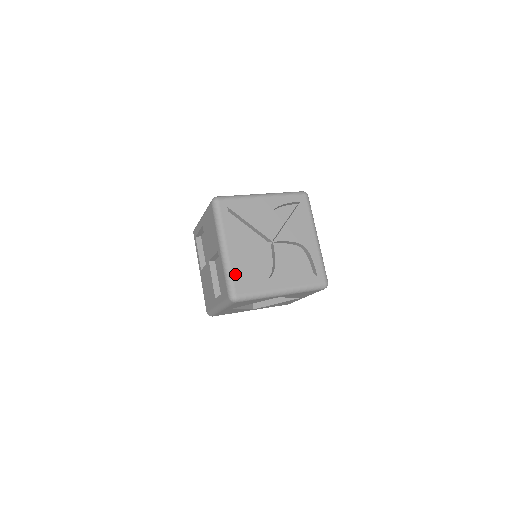
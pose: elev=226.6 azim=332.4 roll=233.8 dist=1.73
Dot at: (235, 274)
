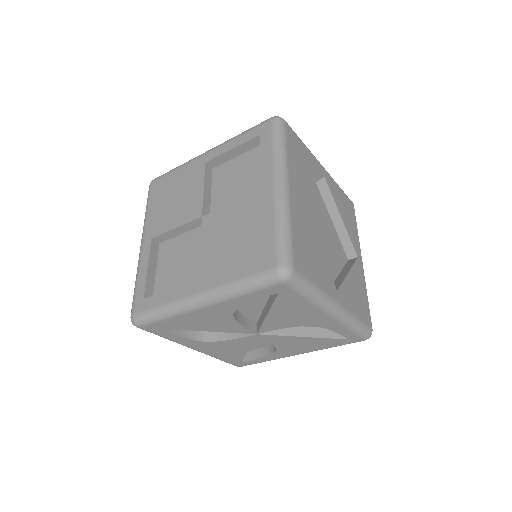
Dot at: (169, 321)
